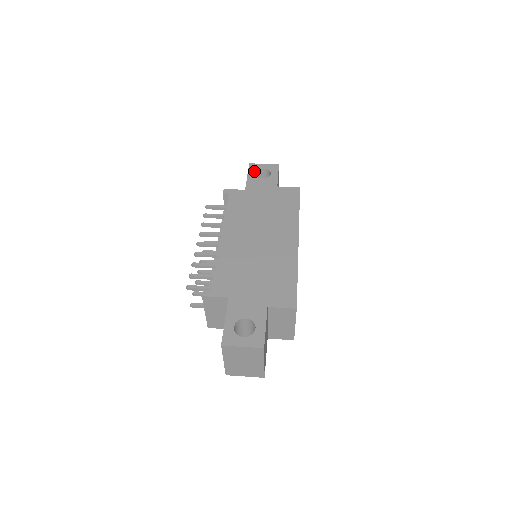
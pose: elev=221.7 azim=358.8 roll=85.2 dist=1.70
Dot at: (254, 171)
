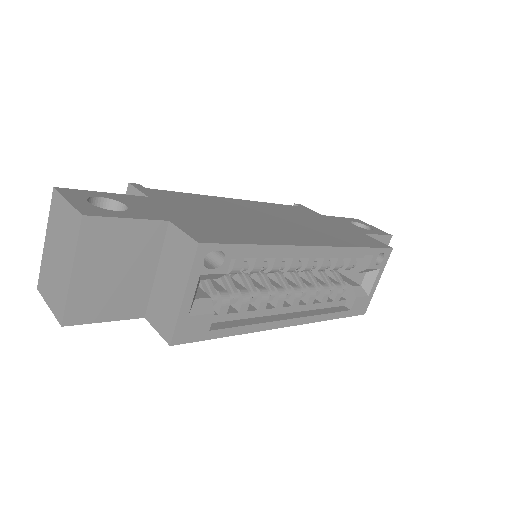
Dot at: (354, 220)
